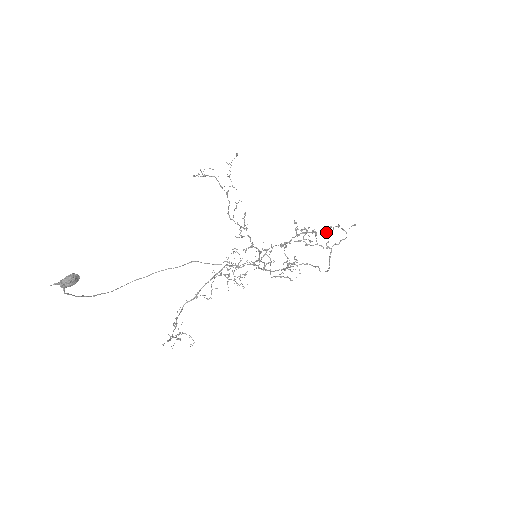
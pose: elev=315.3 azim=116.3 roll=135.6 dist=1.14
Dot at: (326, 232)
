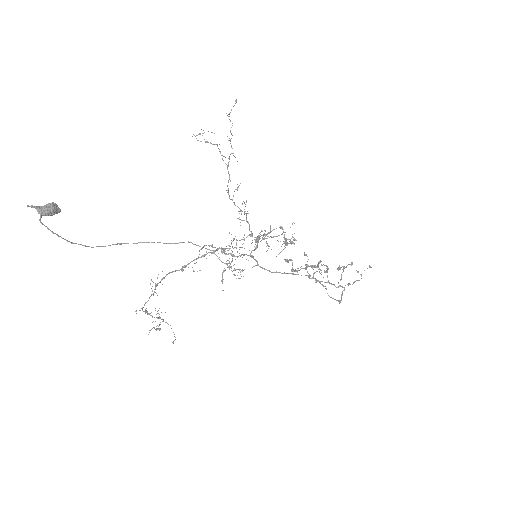
Dot at: (338, 267)
